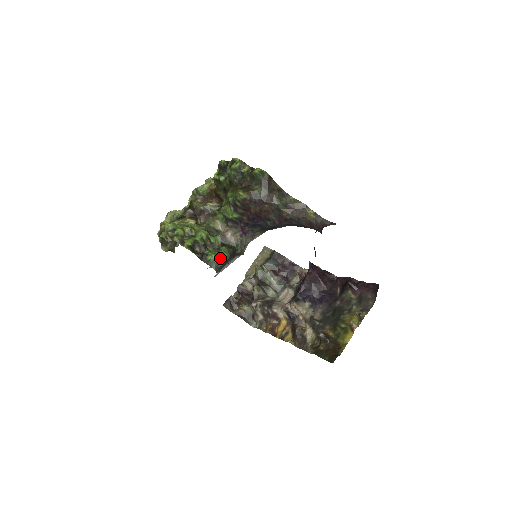
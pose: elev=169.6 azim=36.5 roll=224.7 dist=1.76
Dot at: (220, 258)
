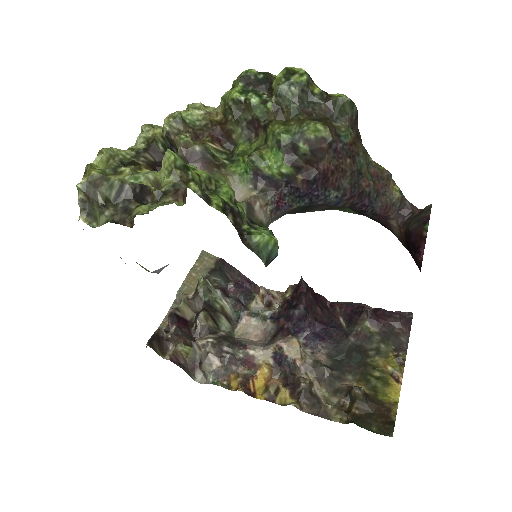
Dot at: (276, 242)
